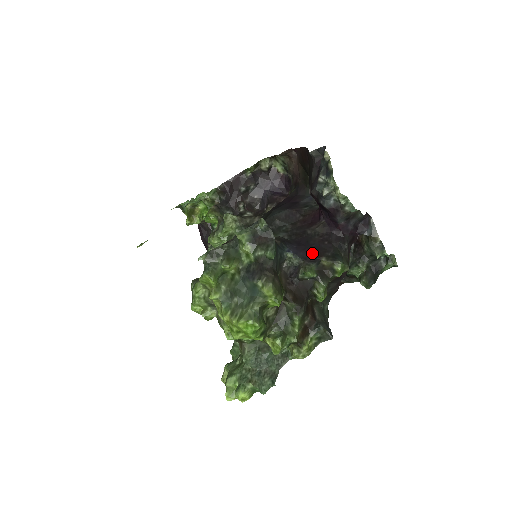
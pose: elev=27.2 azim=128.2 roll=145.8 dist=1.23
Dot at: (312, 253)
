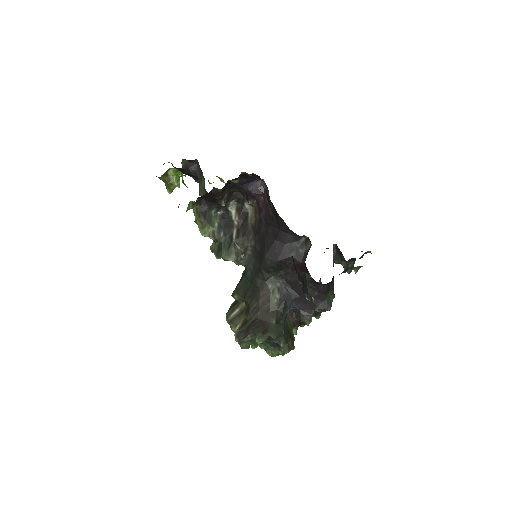
Dot at: (307, 305)
